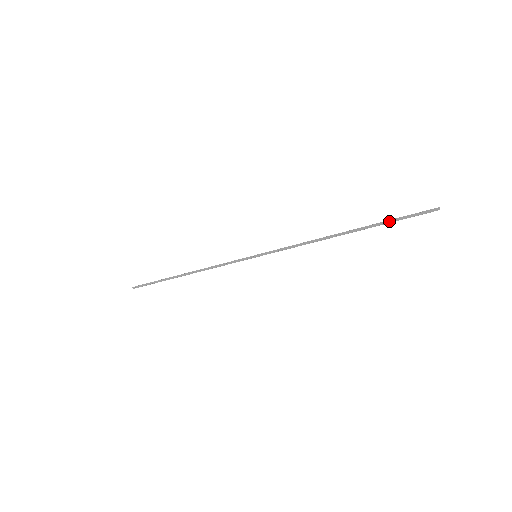
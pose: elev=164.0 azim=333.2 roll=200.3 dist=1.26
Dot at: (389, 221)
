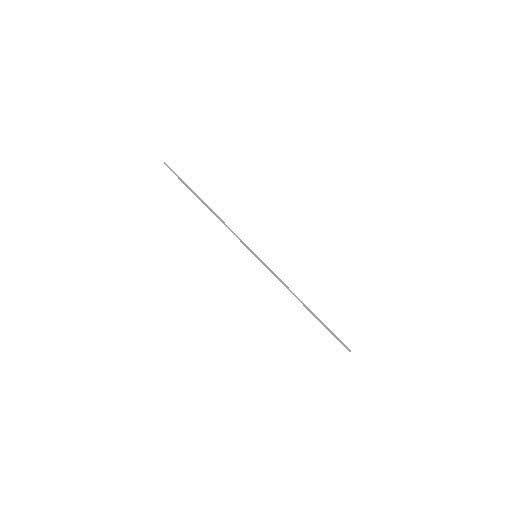
Dot at: (328, 329)
